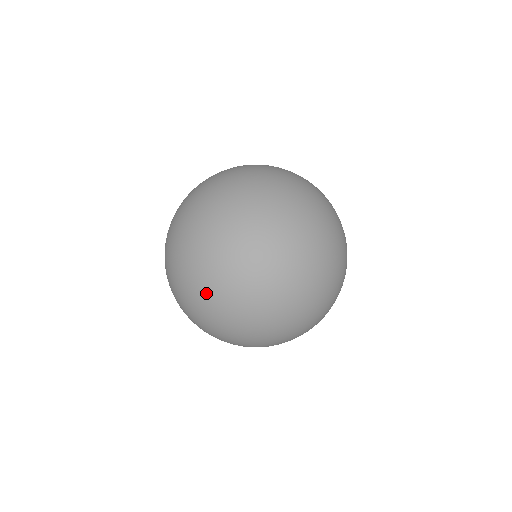
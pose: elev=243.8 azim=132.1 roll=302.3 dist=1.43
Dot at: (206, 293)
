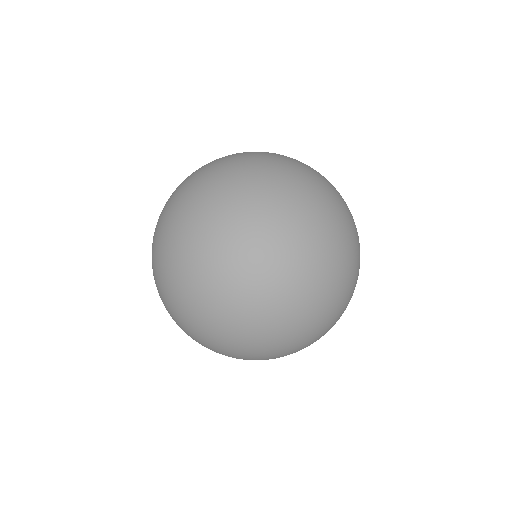
Dot at: (168, 308)
